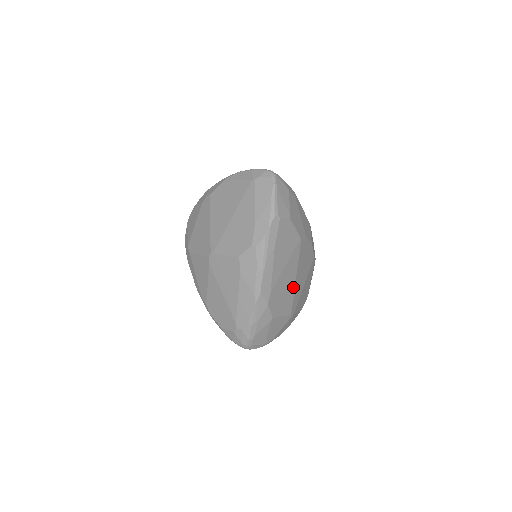
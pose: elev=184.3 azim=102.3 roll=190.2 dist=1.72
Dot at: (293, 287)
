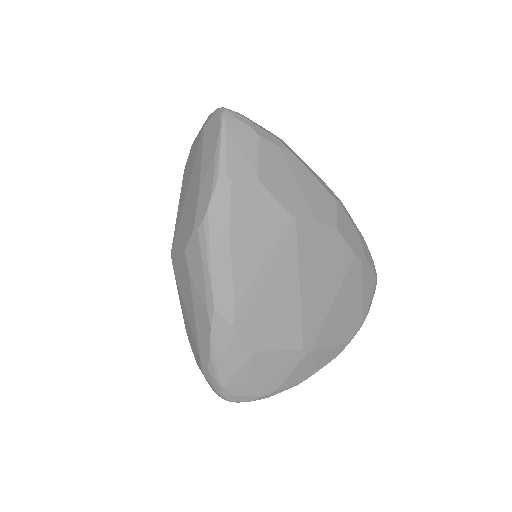
Dot at: (296, 302)
